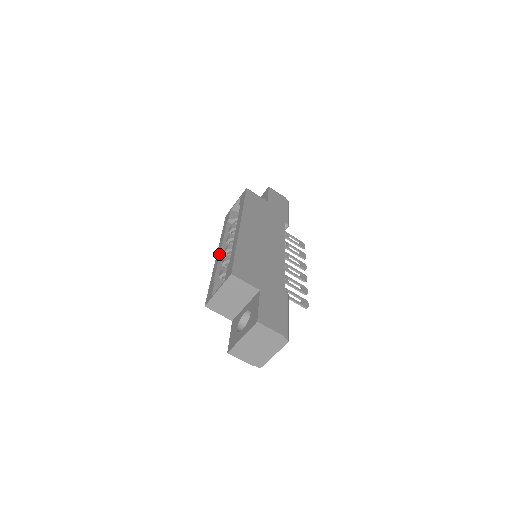
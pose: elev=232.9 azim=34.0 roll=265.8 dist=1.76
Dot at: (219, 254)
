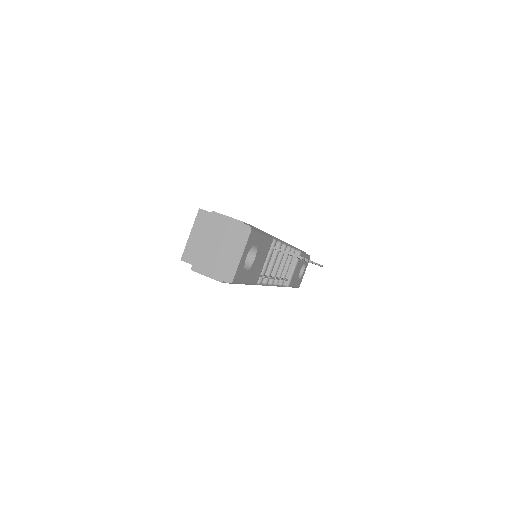
Dot at: occluded
